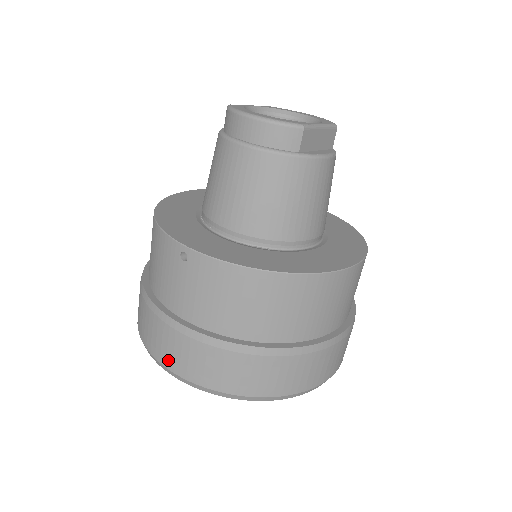
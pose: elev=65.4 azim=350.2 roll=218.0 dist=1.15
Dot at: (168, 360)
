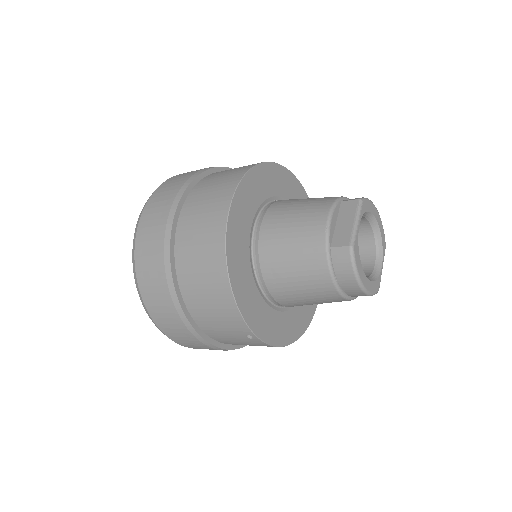
Dot at: (178, 341)
